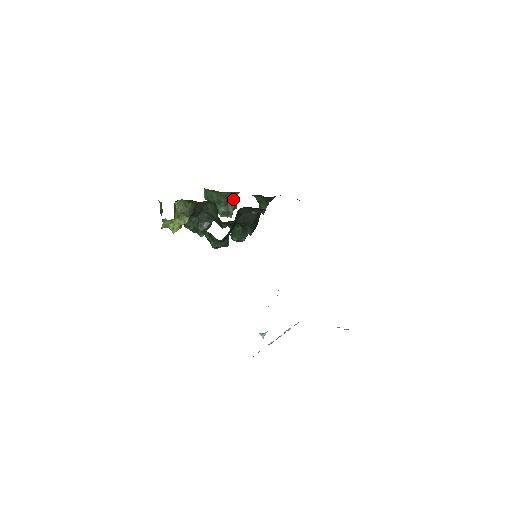
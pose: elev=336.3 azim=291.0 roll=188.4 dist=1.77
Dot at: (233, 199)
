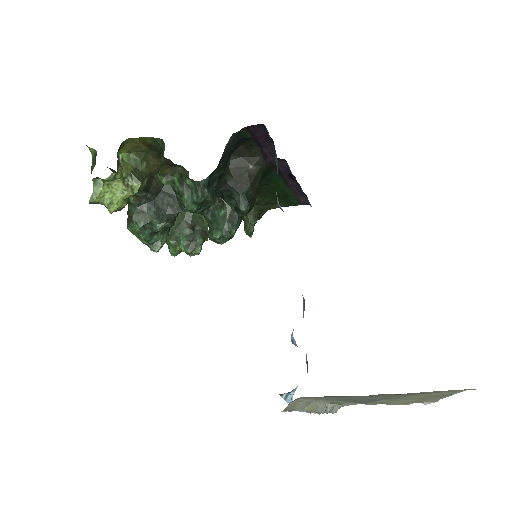
Dot at: (202, 226)
